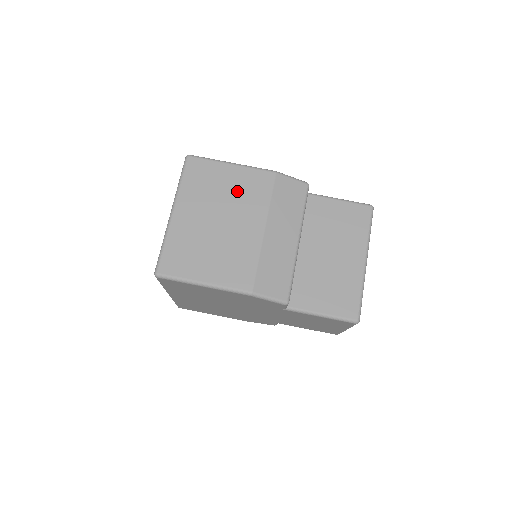
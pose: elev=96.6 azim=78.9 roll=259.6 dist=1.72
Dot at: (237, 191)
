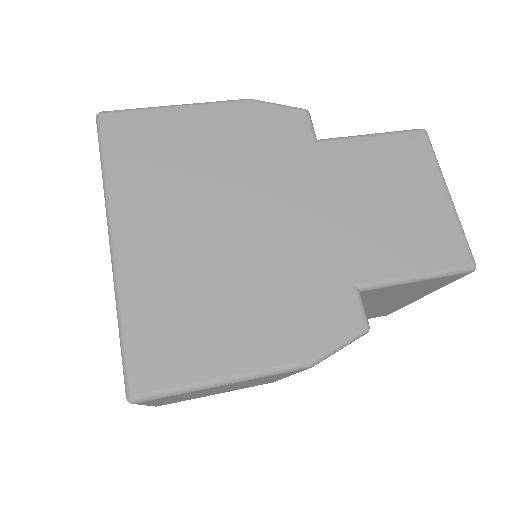
Dot at: occluded
